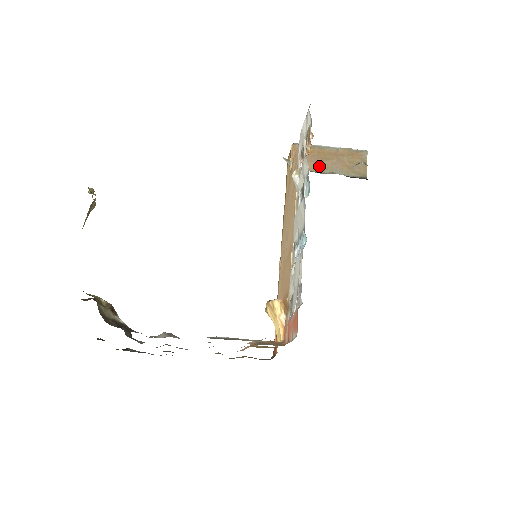
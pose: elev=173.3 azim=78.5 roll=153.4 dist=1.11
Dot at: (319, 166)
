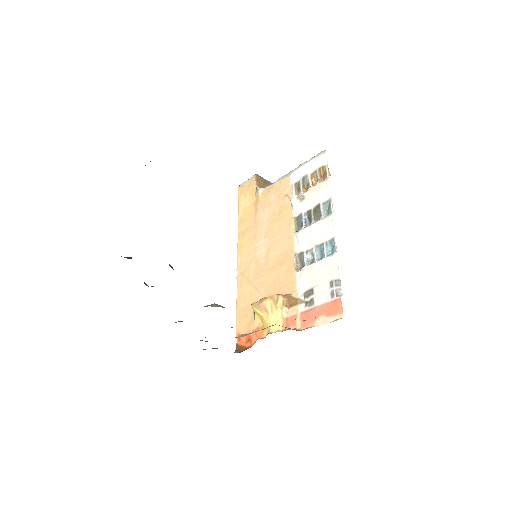
Dot at: occluded
